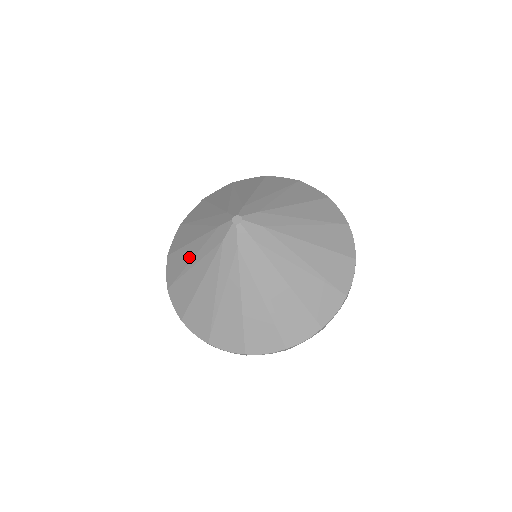
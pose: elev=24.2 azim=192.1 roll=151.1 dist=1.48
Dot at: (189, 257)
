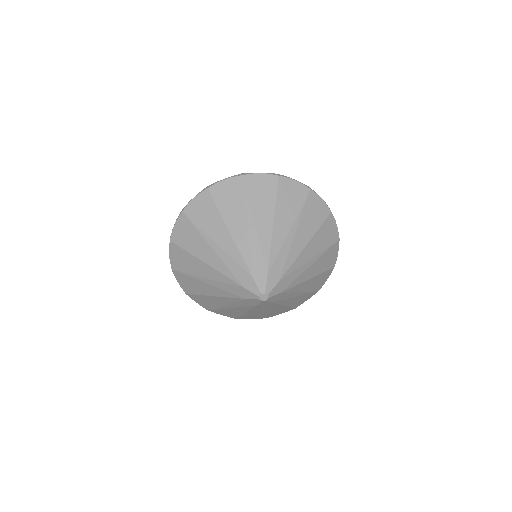
Dot at: (221, 304)
